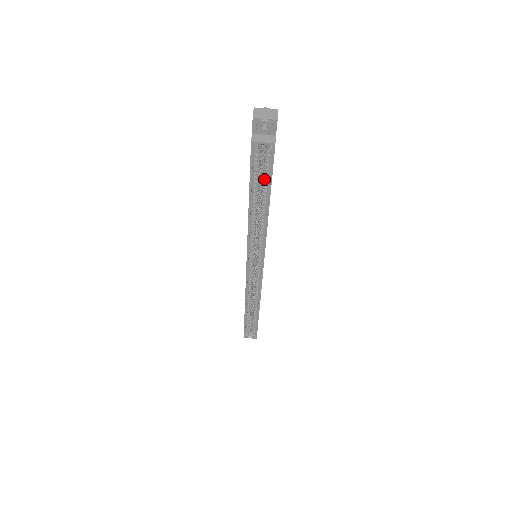
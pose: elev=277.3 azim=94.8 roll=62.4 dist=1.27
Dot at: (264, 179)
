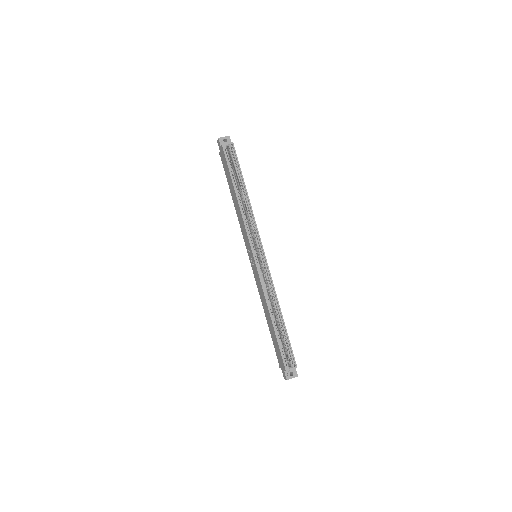
Dot at: (236, 169)
